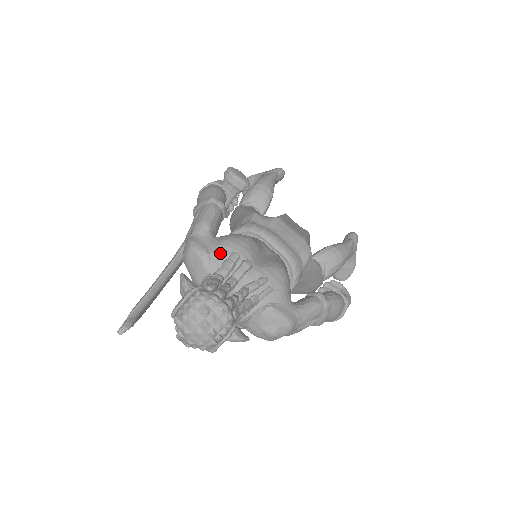
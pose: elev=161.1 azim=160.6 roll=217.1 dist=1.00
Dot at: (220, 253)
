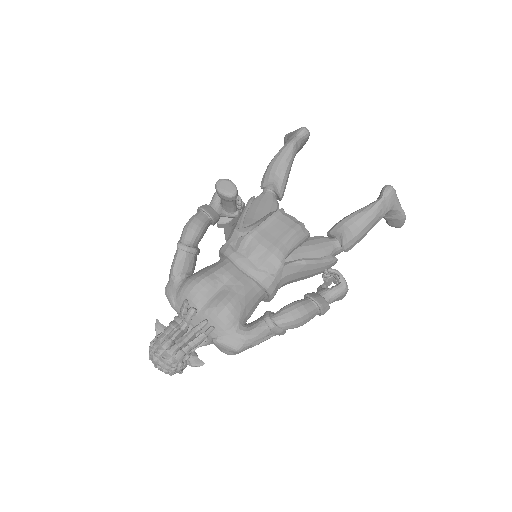
Dot at: (179, 300)
